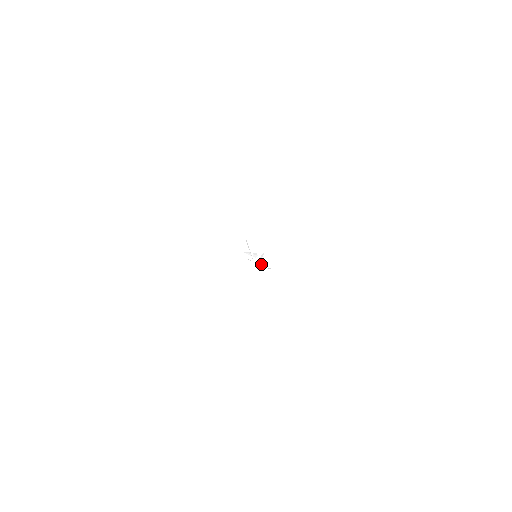
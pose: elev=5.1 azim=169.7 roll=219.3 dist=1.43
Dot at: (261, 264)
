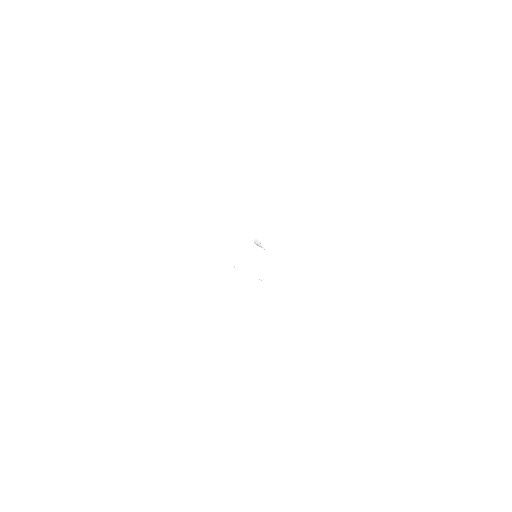
Dot at: (254, 267)
